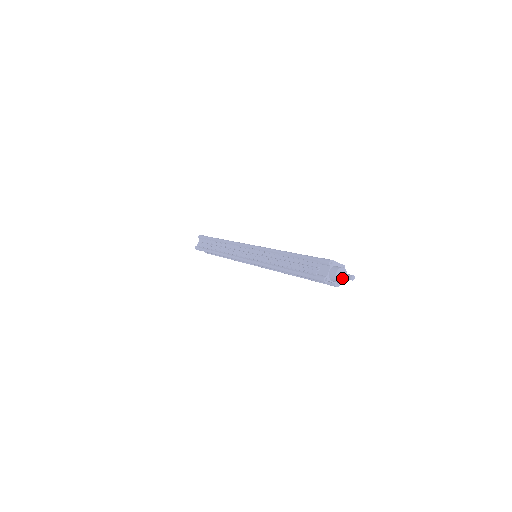
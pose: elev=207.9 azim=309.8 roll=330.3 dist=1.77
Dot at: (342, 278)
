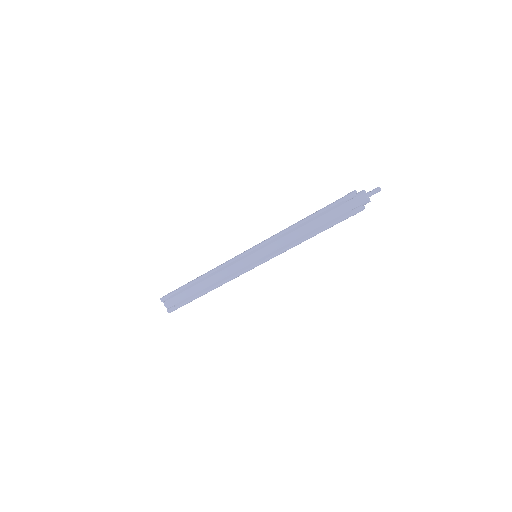
Dot at: (368, 195)
